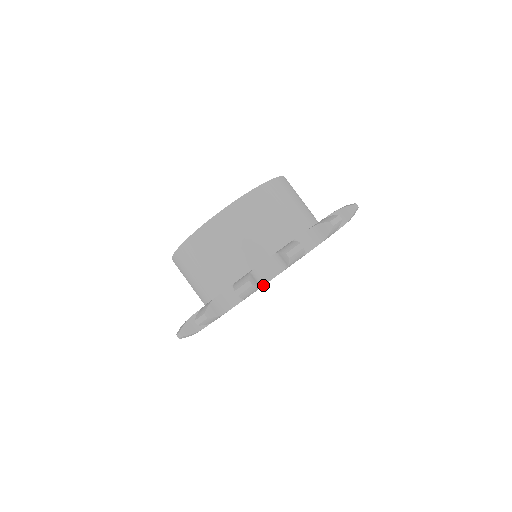
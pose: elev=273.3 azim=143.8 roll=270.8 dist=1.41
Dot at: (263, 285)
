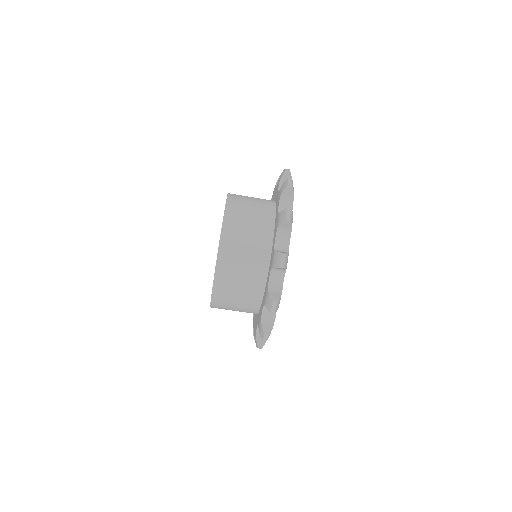
Dot at: occluded
